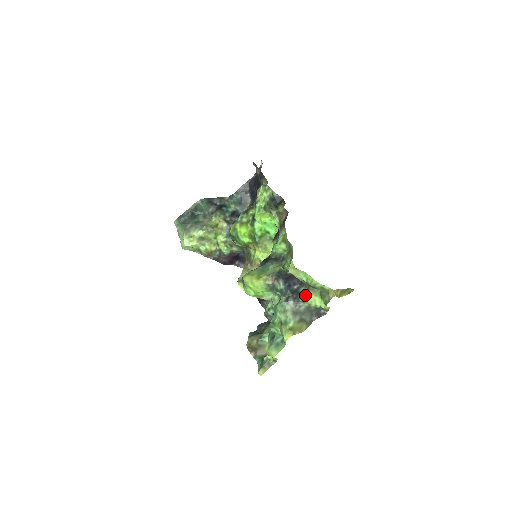
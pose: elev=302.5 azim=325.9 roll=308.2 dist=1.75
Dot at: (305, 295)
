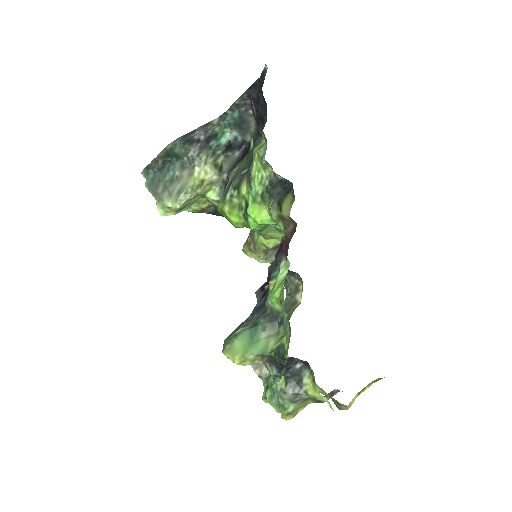
Dot at: (309, 385)
